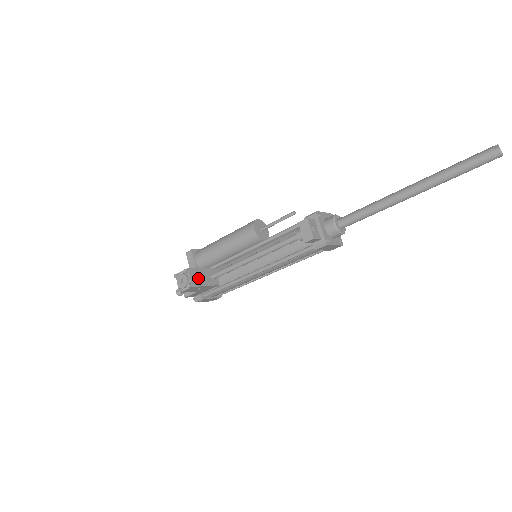
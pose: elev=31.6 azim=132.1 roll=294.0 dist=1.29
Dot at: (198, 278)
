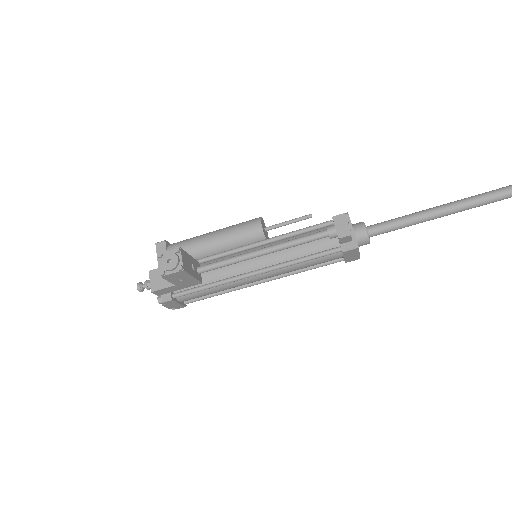
Dot at: (187, 264)
